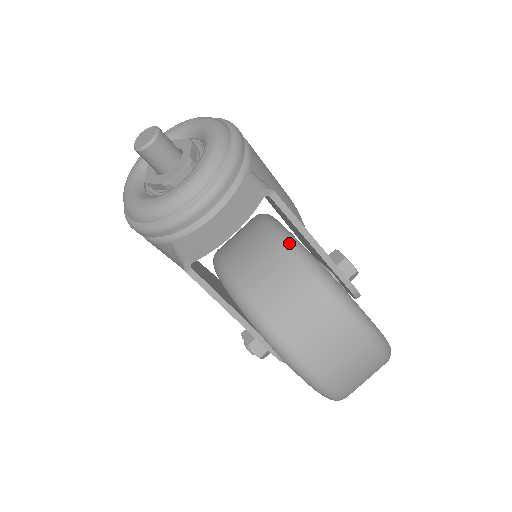
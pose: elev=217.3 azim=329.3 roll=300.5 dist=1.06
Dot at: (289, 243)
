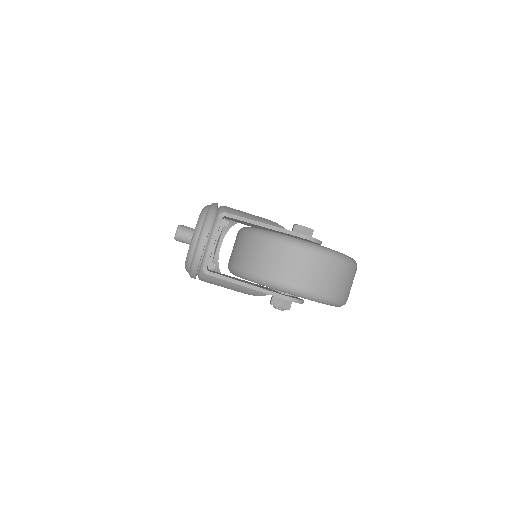
Dot at: (241, 230)
